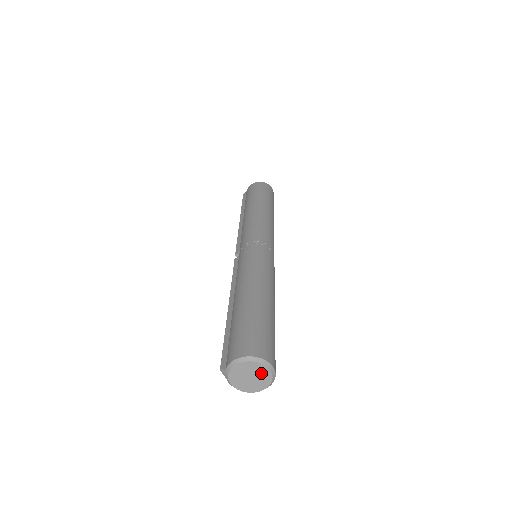
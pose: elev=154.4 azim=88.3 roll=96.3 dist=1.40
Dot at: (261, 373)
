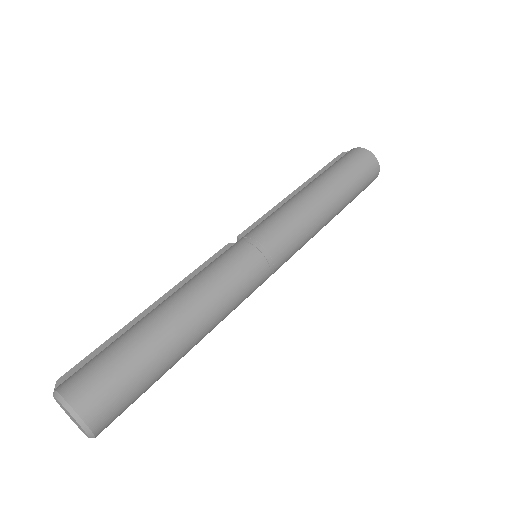
Dot at: (79, 425)
